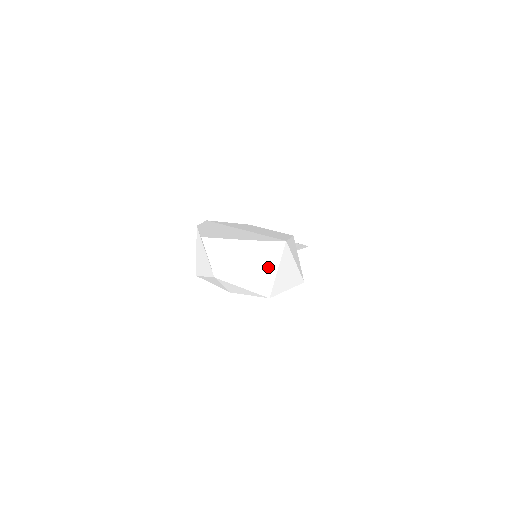
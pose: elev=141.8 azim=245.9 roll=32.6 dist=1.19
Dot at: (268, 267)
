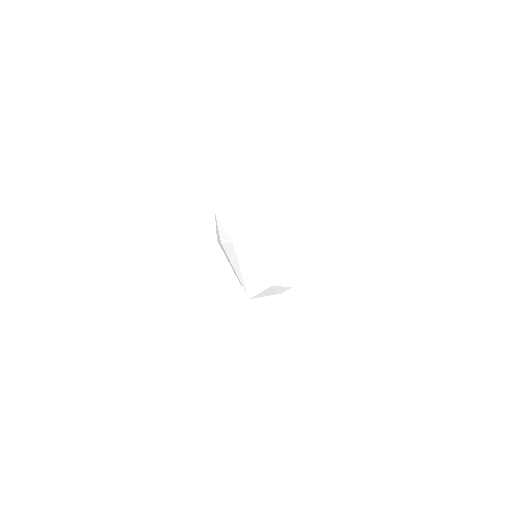
Dot at: (242, 222)
